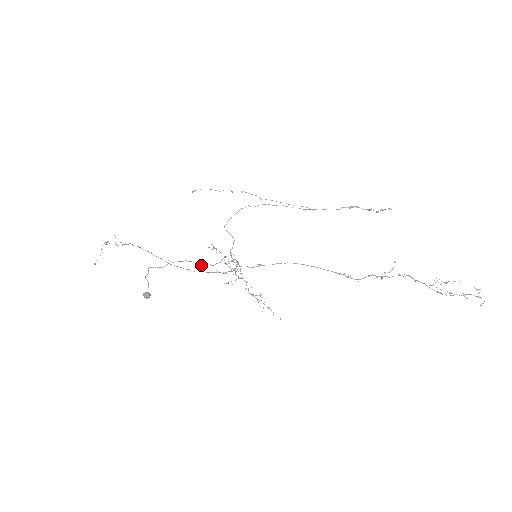
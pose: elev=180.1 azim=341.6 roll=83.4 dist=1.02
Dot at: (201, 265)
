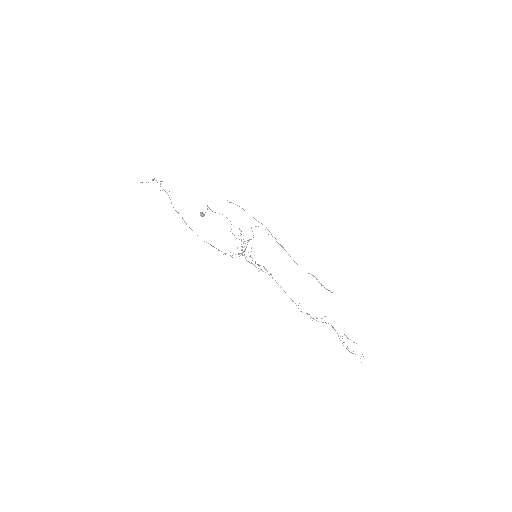
Dot at: occluded
